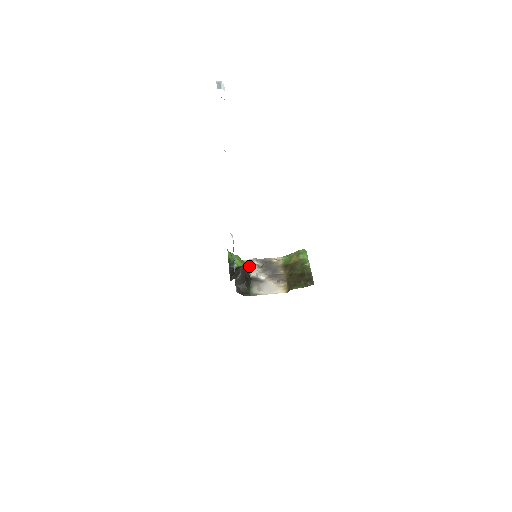
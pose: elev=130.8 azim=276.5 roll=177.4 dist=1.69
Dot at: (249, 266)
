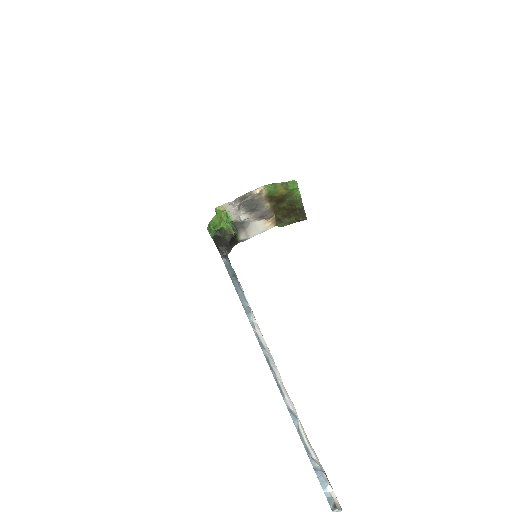
Dot at: occluded
